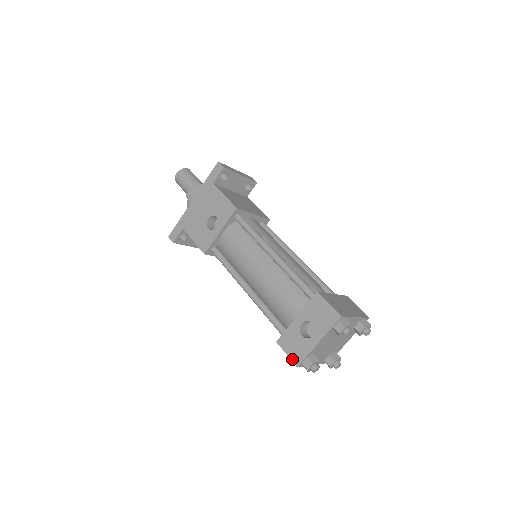
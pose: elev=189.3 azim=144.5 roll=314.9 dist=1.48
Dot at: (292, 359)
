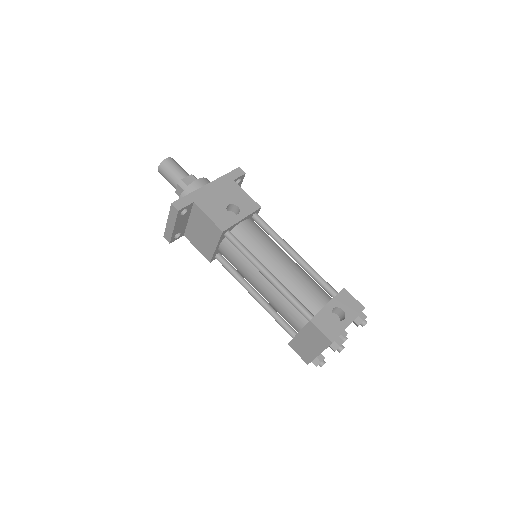
Dot at: (327, 336)
